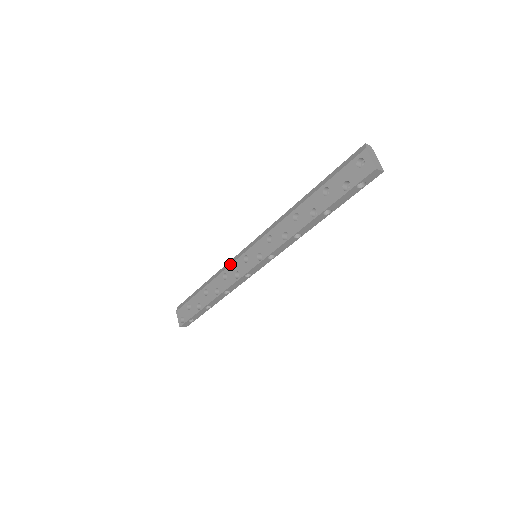
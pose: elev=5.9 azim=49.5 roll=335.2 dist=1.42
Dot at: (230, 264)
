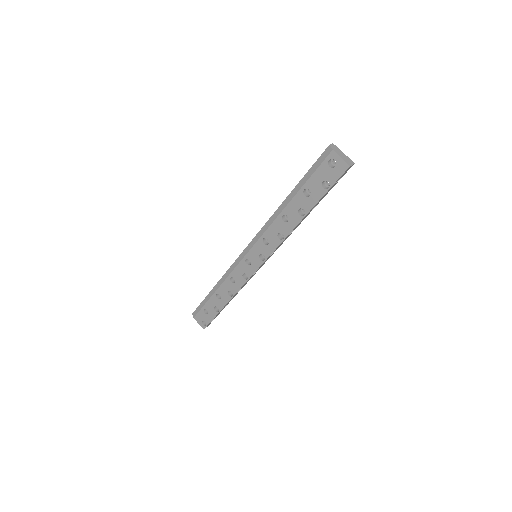
Dot at: (233, 269)
